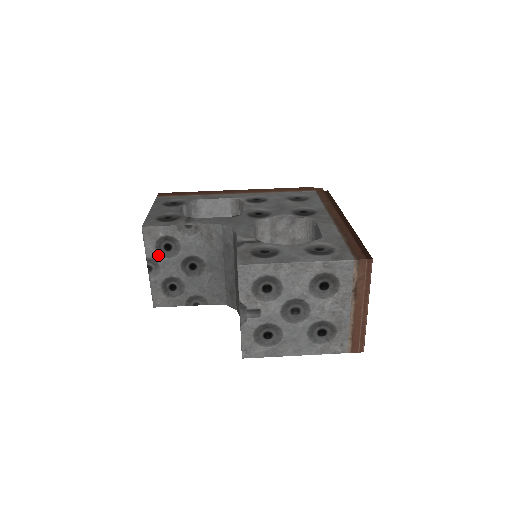
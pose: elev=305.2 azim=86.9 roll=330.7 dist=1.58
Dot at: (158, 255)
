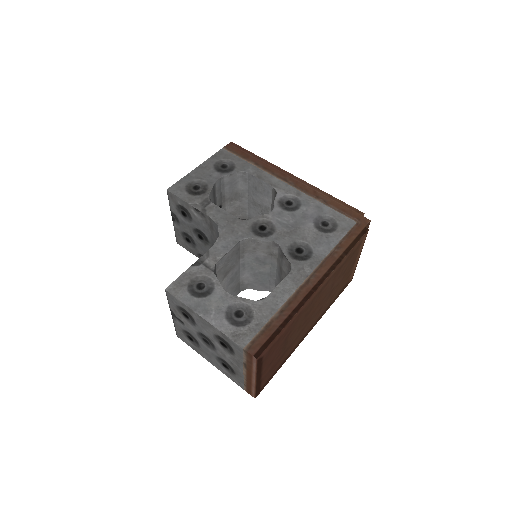
Dot at: (178, 214)
